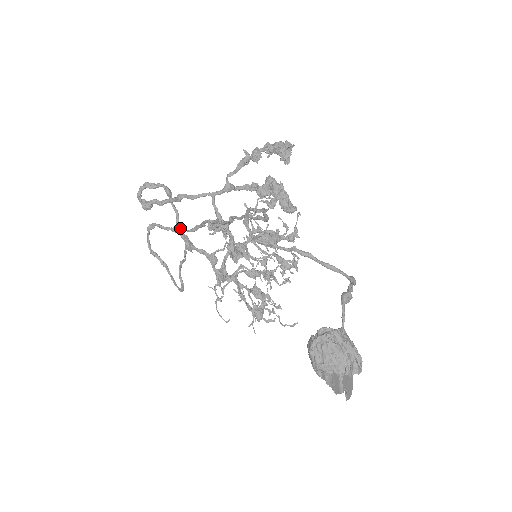
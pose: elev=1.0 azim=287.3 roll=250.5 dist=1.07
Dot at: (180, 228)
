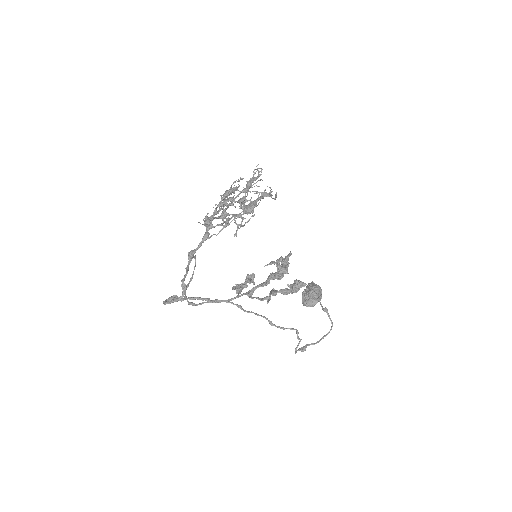
Dot at: occluded
